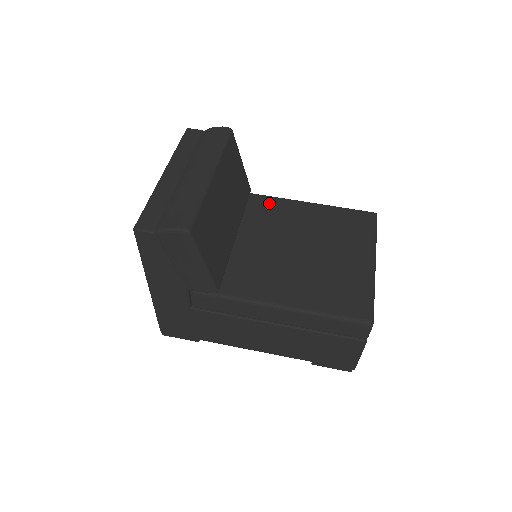
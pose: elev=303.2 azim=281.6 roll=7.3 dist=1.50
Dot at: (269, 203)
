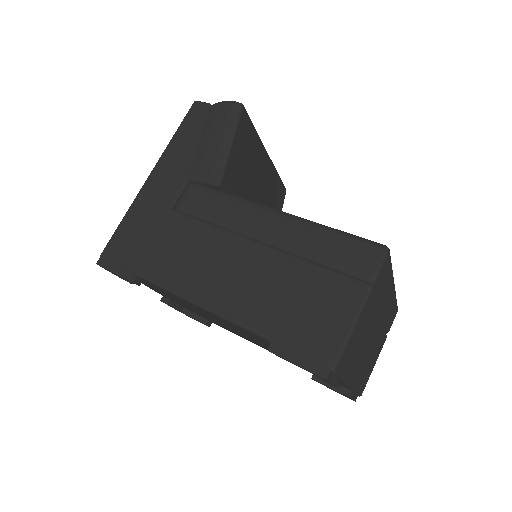
Dot at: occluded
